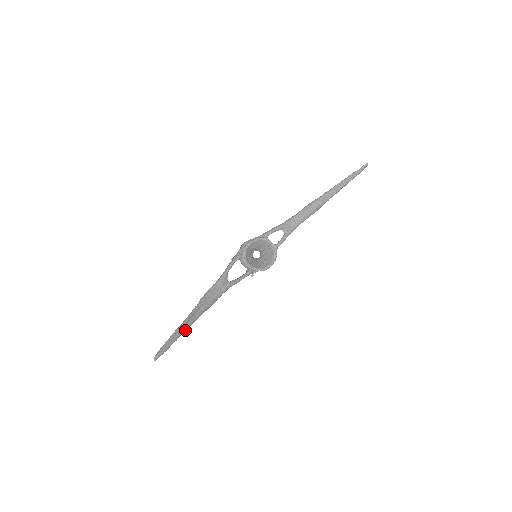
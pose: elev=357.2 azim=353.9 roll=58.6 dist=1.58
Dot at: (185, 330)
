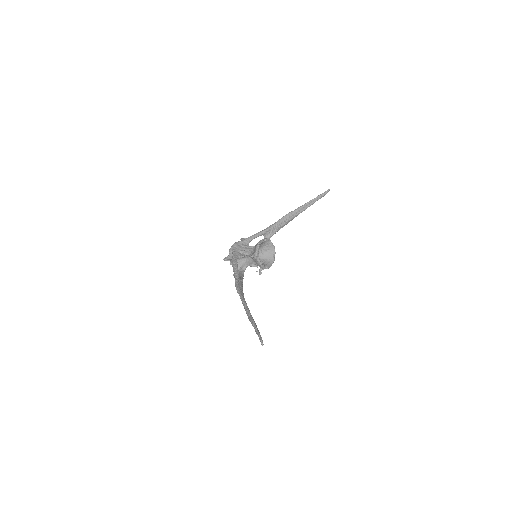
Dot at: occluded
